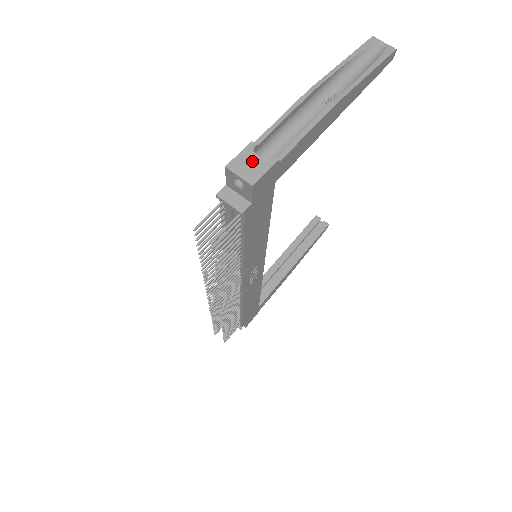
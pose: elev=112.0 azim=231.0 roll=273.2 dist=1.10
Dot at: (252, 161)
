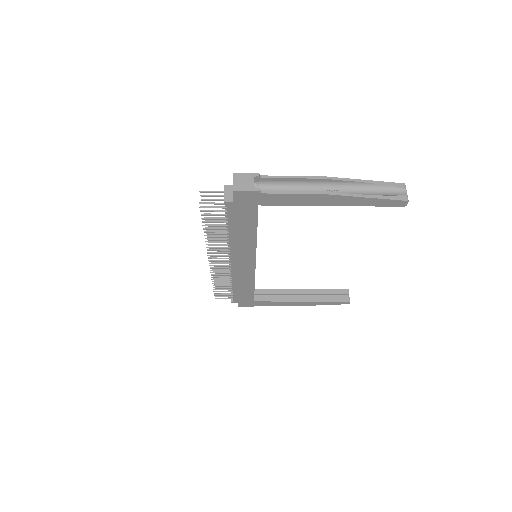
Dot at: (247, 181)
